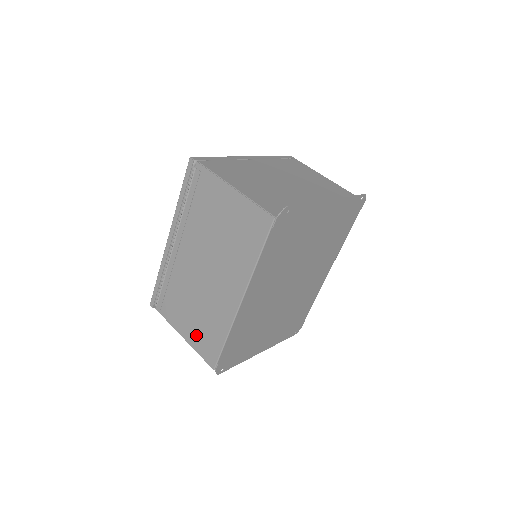
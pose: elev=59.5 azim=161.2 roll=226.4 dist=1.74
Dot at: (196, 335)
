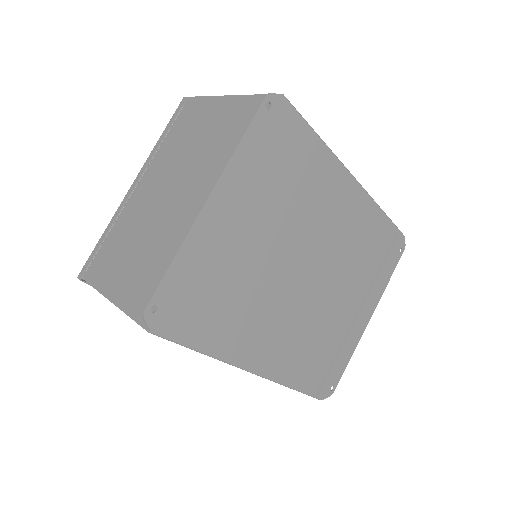
Dot at: occluded
